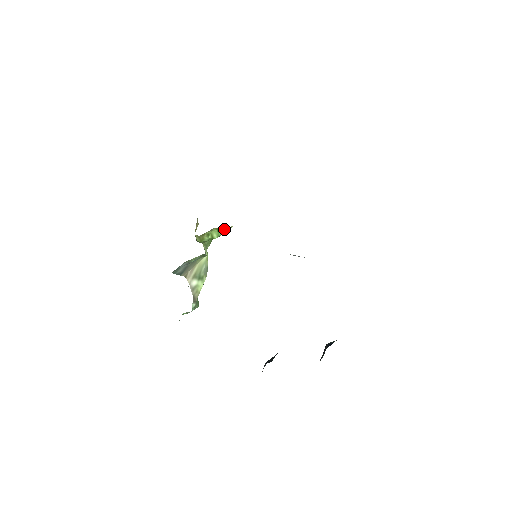
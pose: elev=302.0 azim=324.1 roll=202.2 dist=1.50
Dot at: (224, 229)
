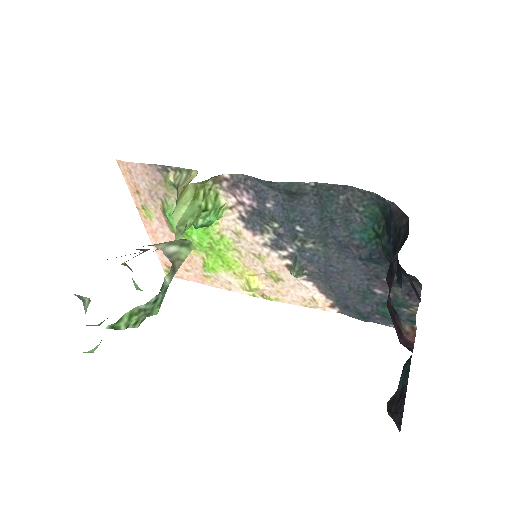
Dot at: (224, 200)
